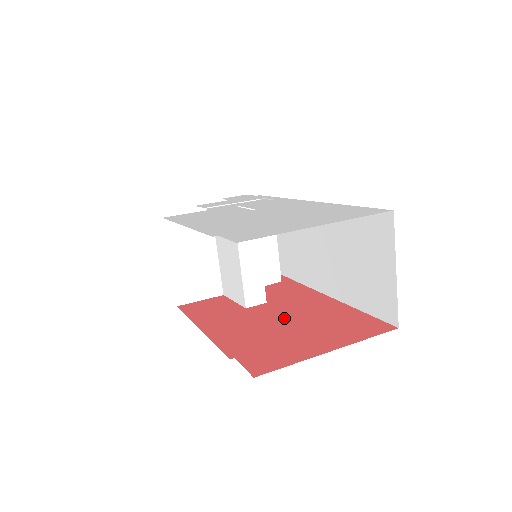
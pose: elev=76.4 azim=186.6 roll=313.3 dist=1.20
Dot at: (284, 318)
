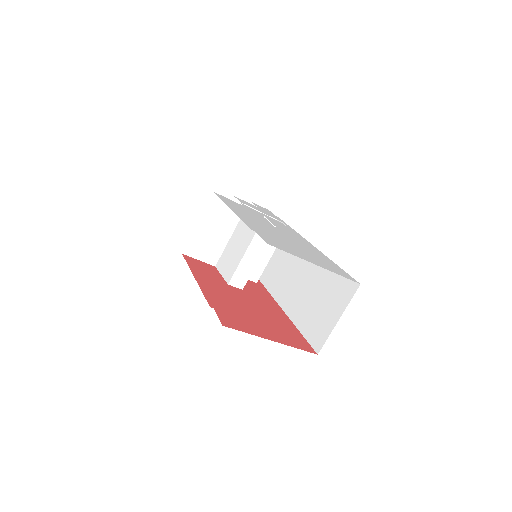
Dot at: (251, 306)
